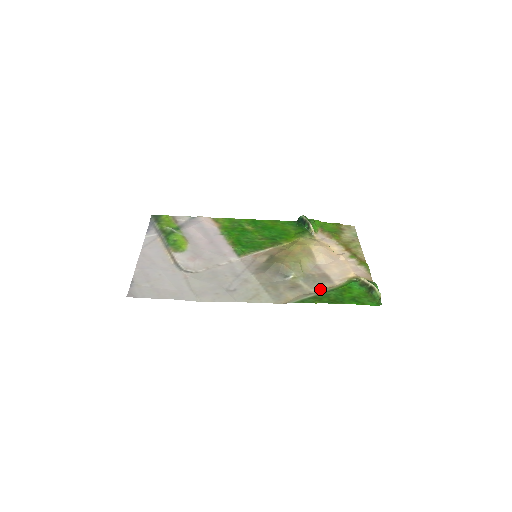
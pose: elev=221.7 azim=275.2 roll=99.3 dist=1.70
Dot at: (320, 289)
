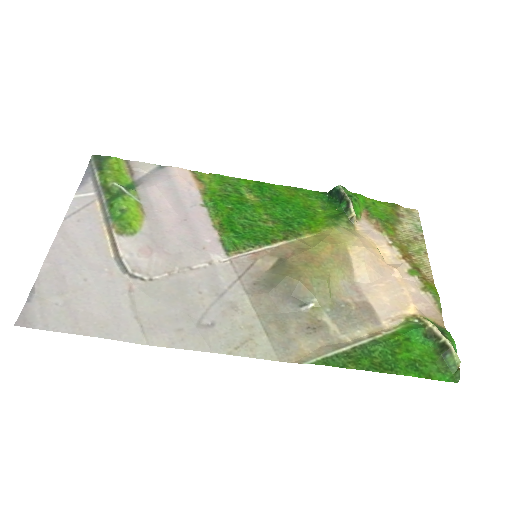
Dot at: (357, 336)
